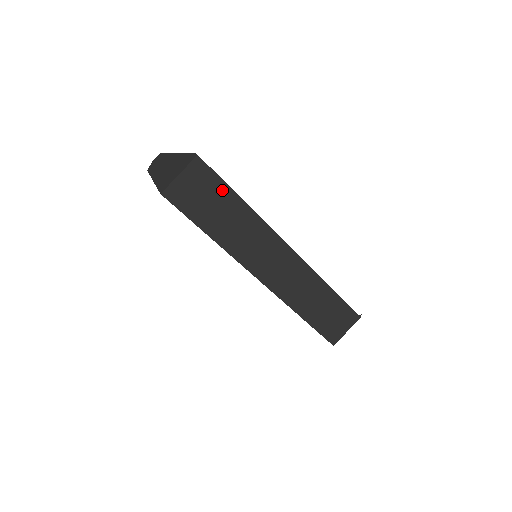
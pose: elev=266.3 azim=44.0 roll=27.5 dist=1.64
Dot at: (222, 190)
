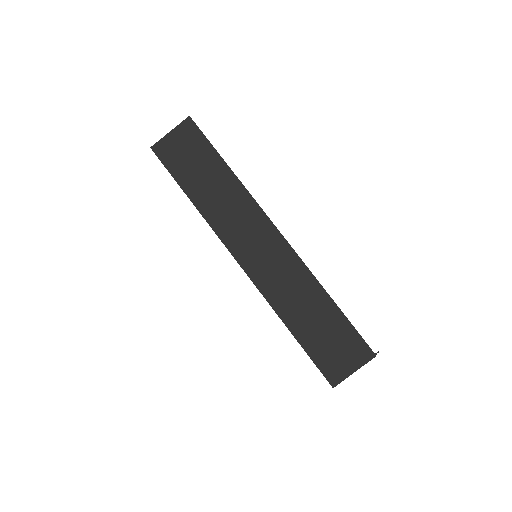
Dot at: (208, 153)
